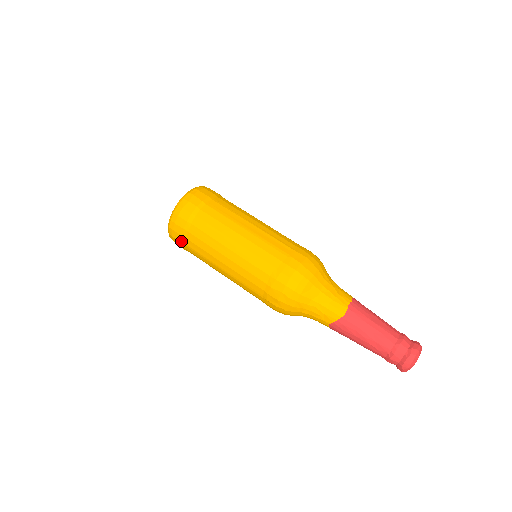
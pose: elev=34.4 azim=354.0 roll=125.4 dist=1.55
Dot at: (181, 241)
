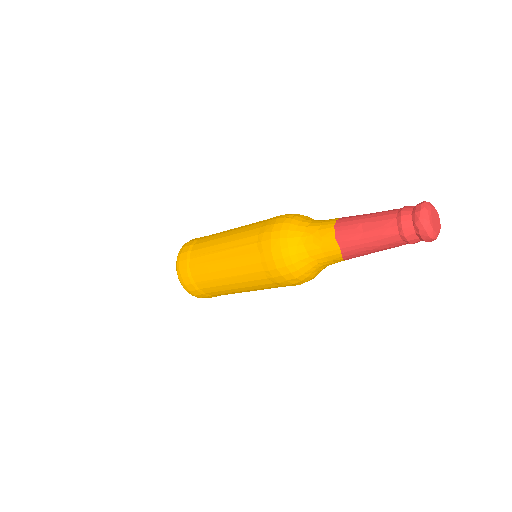
Dot at: occluded
